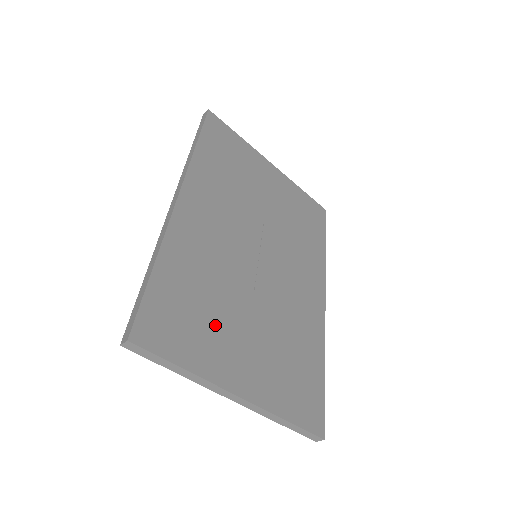
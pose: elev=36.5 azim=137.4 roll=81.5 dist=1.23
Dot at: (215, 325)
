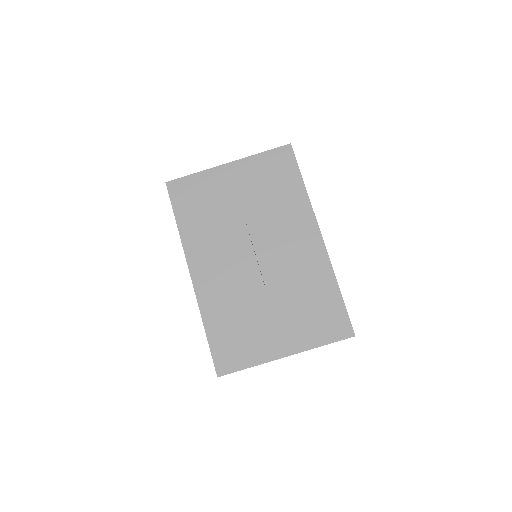
Dot at: (253, 331)
